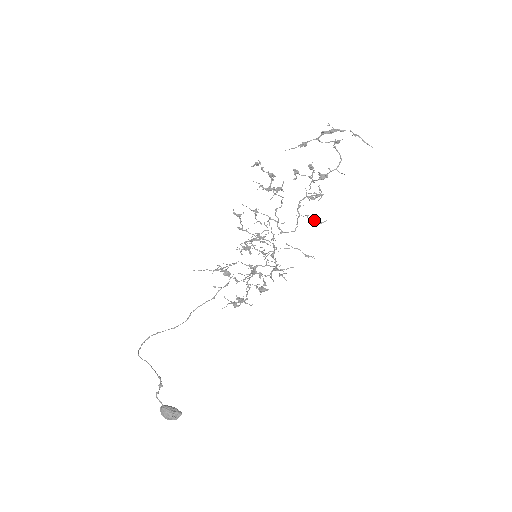
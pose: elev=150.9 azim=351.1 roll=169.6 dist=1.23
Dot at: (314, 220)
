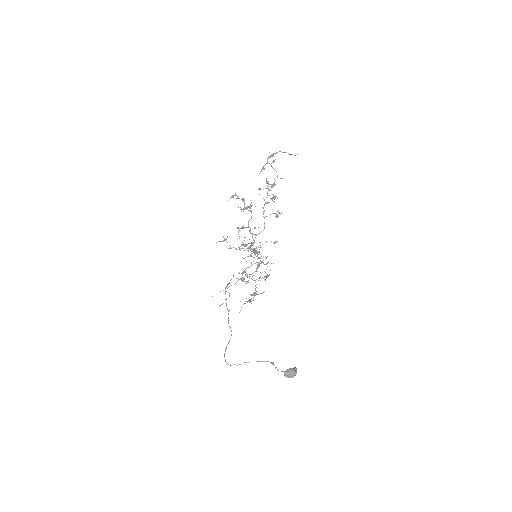
Dot at: (277, 214)
